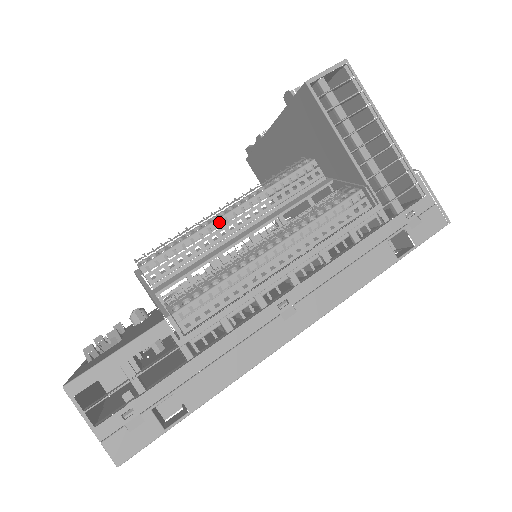
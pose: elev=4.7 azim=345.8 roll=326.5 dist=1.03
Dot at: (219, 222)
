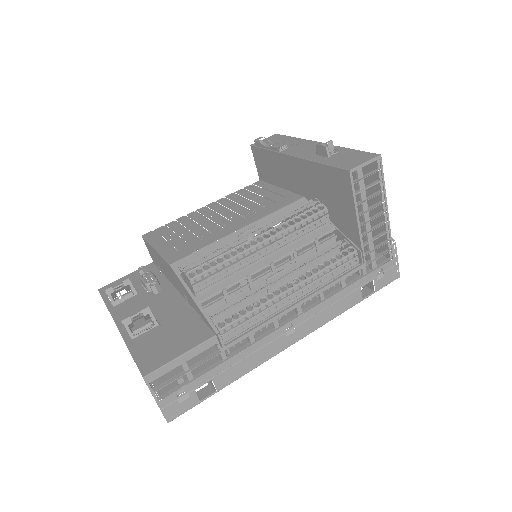
Dot at: (252, 250)
